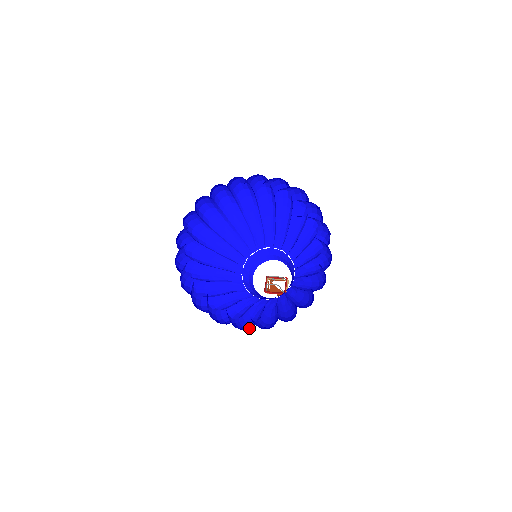
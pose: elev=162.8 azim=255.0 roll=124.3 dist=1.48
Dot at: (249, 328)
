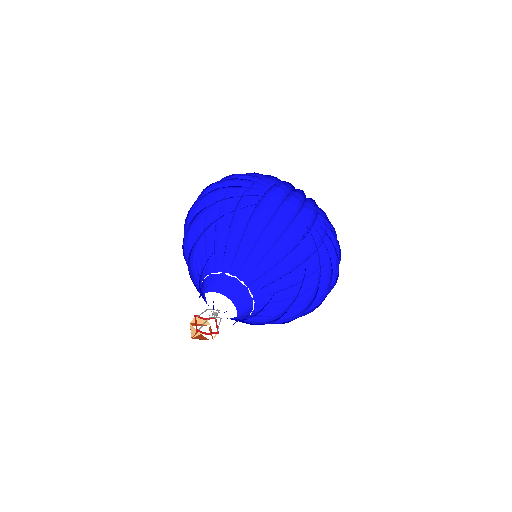
Dot at: (271, 322)
